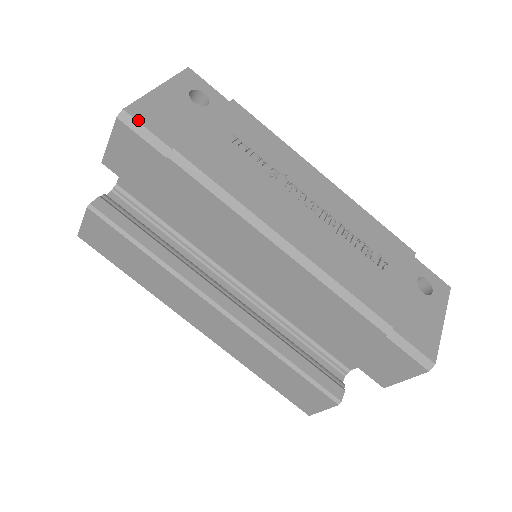
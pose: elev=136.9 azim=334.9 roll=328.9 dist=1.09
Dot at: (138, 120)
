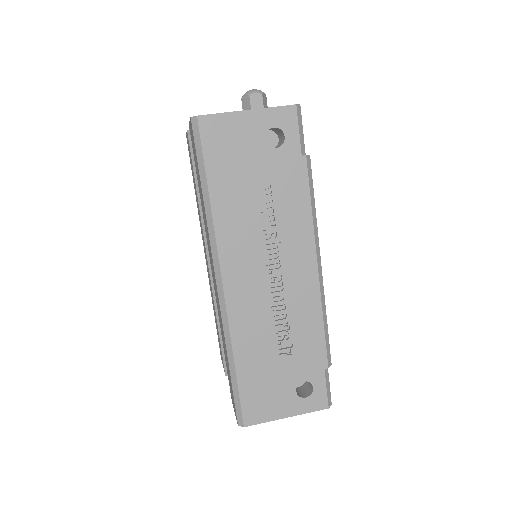
Dot at: (200, 131)
